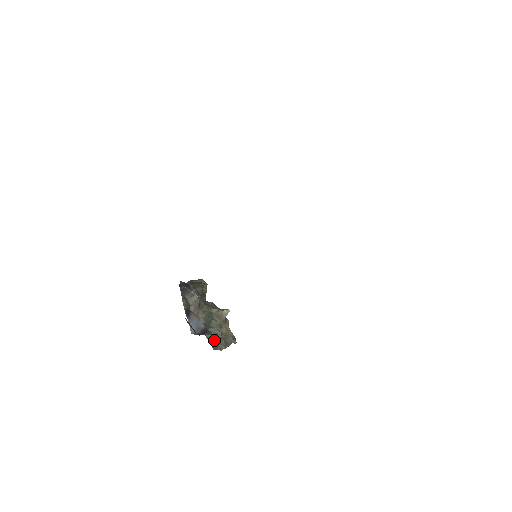
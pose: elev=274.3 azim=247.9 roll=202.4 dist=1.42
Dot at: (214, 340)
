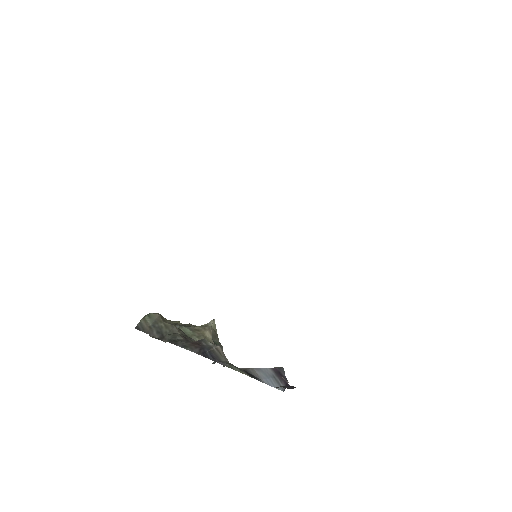
Dot at: occluded
